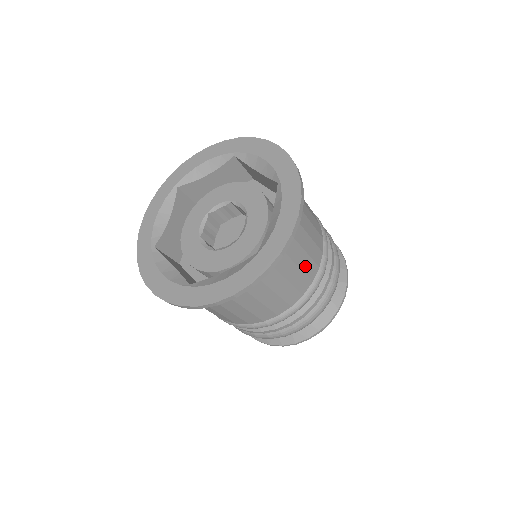
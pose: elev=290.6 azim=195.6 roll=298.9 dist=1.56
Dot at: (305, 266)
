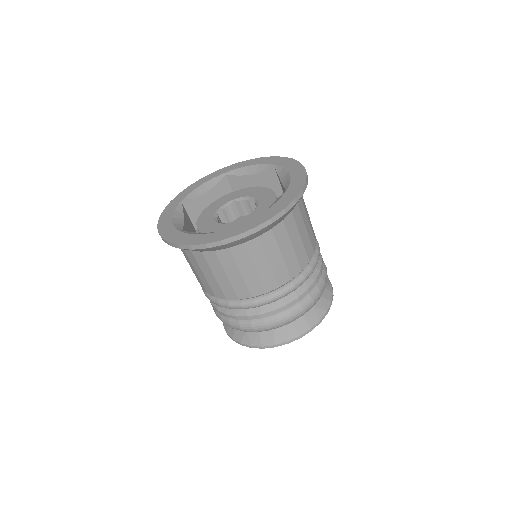
Dot at: (310, 225)
